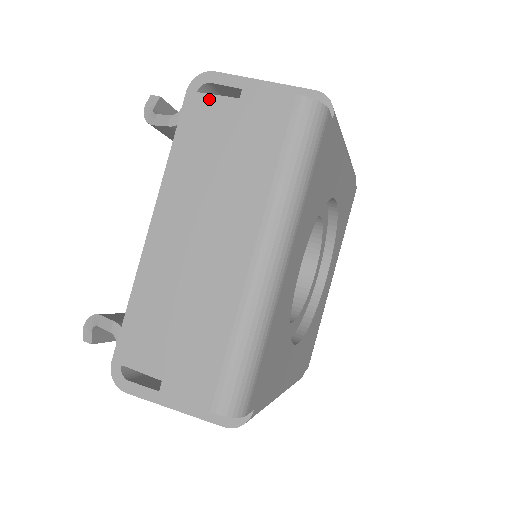
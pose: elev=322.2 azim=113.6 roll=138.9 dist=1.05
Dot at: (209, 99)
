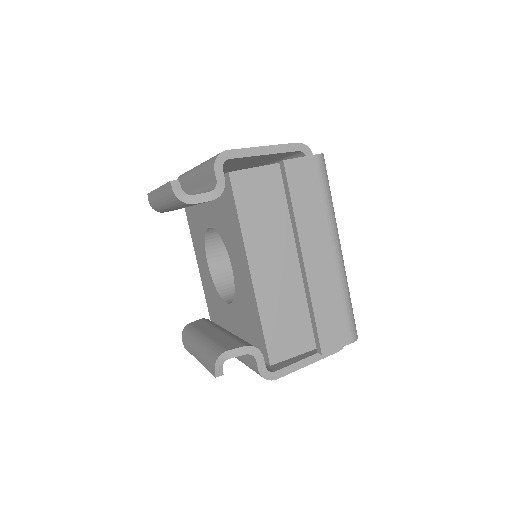
Dot at: (247, 173)
